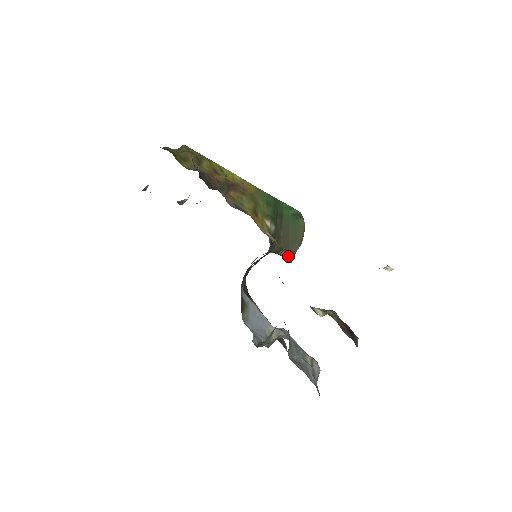
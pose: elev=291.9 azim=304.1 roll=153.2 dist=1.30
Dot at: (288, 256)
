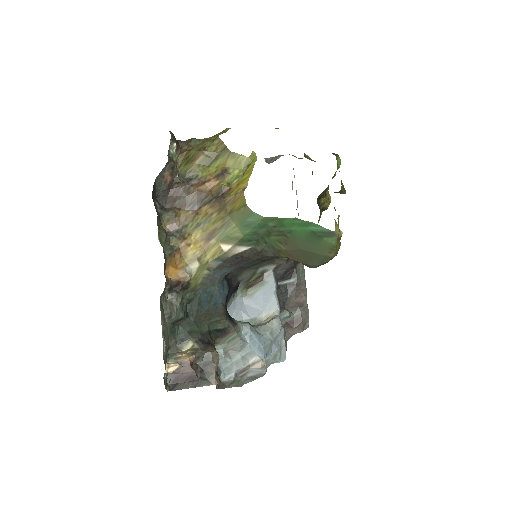
Dot at: (174, 296)
